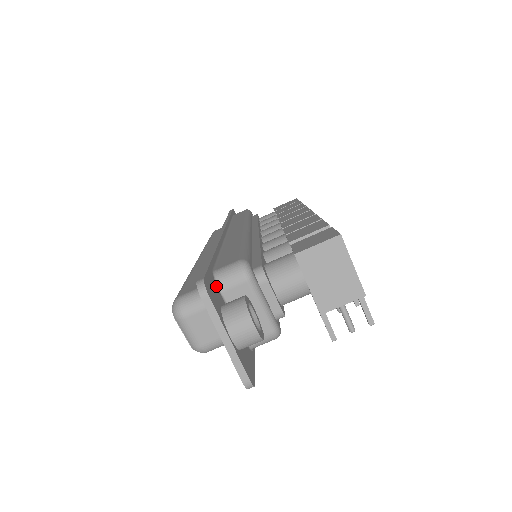
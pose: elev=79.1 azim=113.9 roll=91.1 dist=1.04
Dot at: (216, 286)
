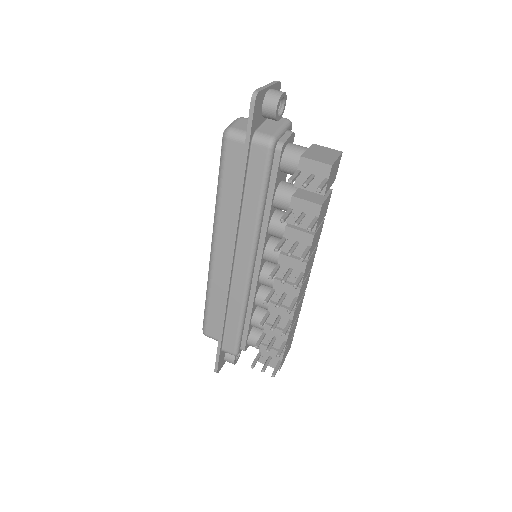
Dot at: occluded
